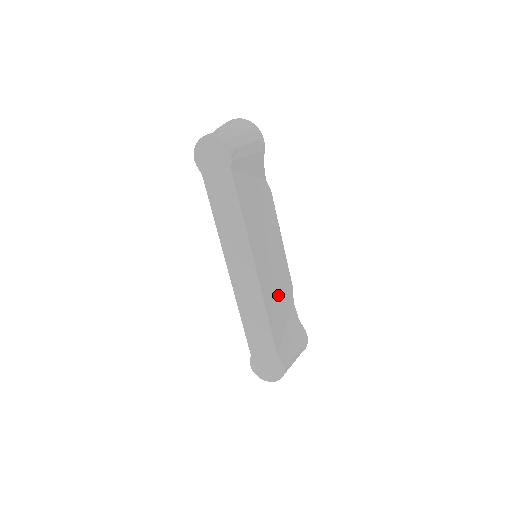
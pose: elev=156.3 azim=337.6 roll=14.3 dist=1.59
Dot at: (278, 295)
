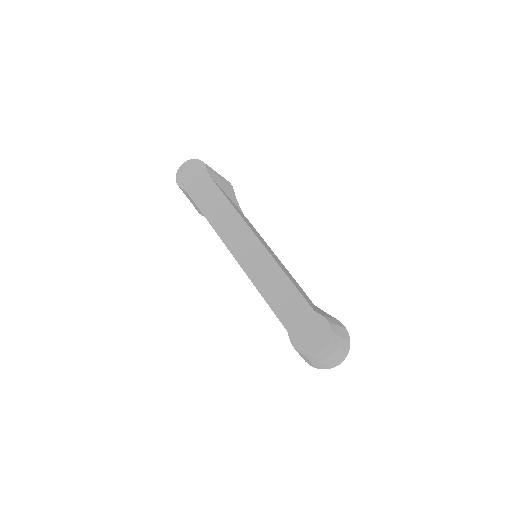
Dot at: (291, 278)
